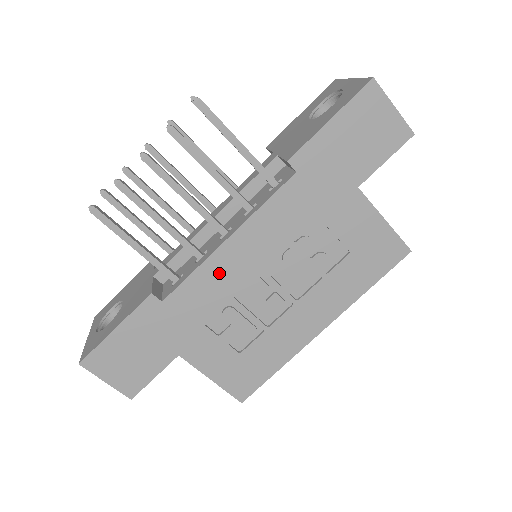
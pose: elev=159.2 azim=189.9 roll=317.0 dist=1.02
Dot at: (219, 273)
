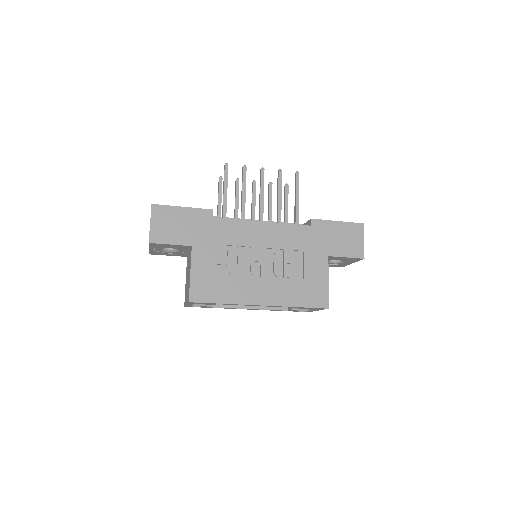
Dot at: (246, 231)
